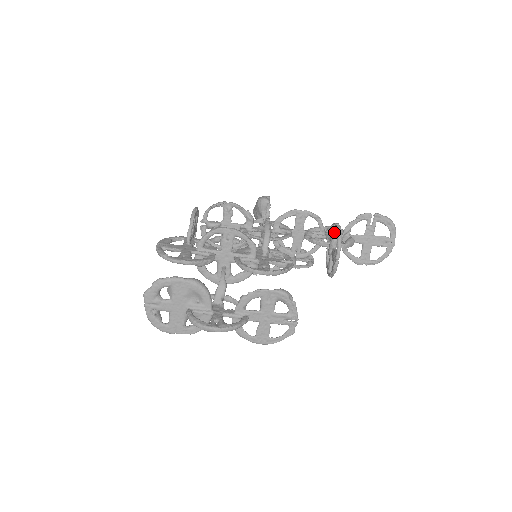
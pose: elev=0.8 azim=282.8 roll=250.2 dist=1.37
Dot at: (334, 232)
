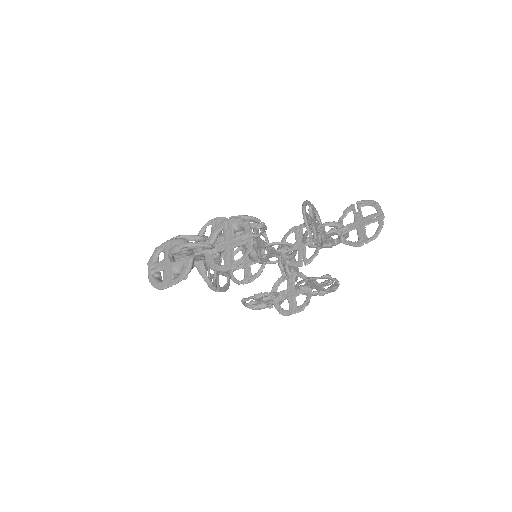
Dot at: occluded
